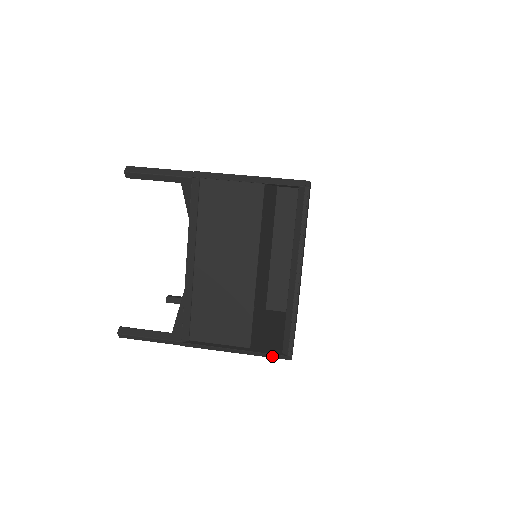
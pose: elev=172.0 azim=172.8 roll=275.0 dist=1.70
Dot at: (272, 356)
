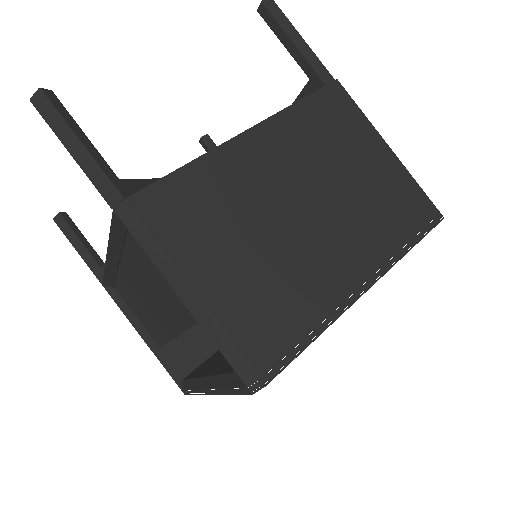
Dot at: (173, 373)
